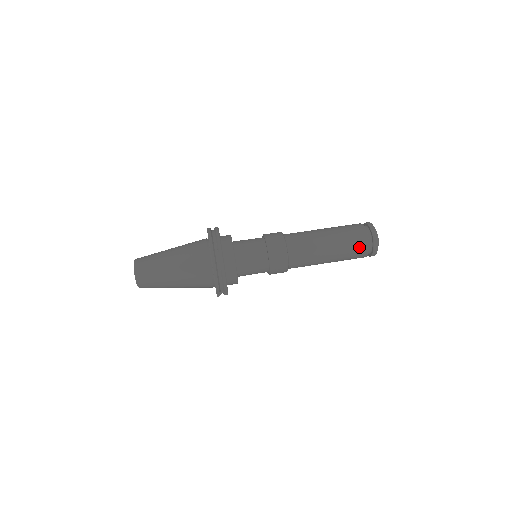
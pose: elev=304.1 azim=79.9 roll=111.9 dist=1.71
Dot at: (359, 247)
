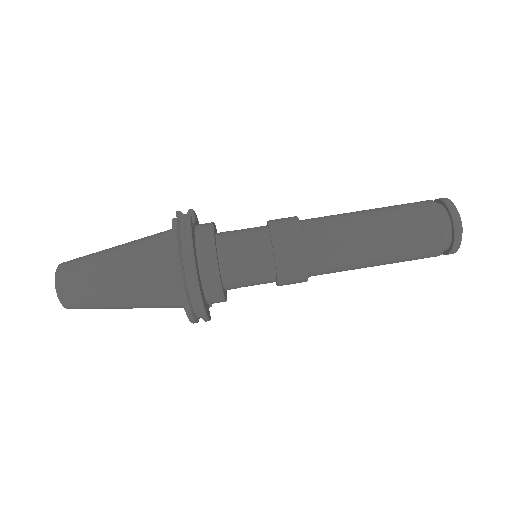
Dot at: (427, 252)
